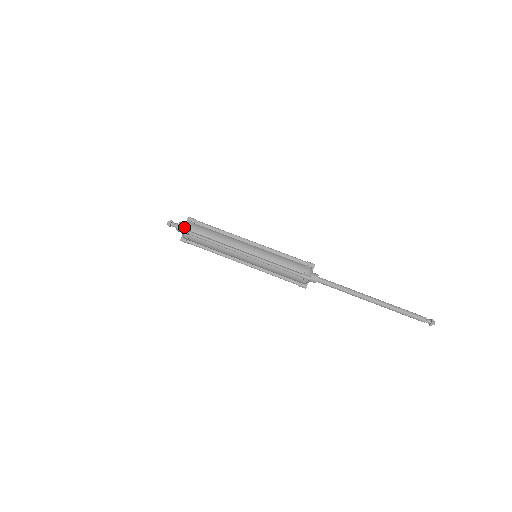
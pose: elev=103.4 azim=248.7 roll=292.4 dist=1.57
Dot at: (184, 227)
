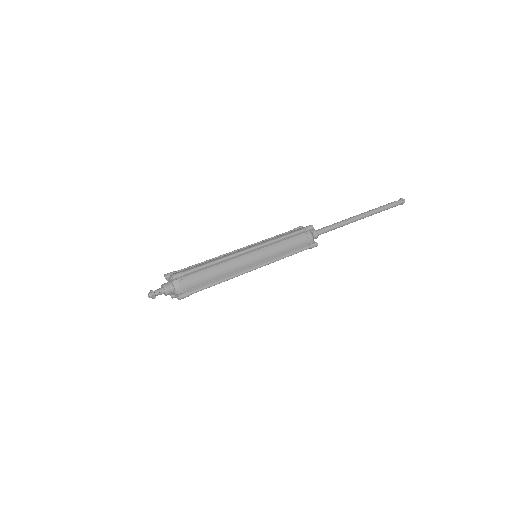
Dot at: (171, 278)
